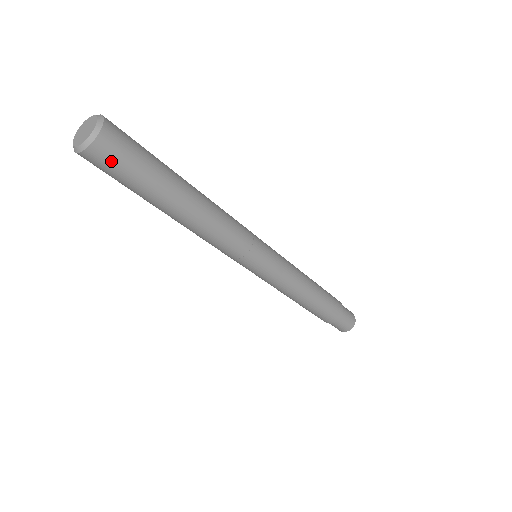
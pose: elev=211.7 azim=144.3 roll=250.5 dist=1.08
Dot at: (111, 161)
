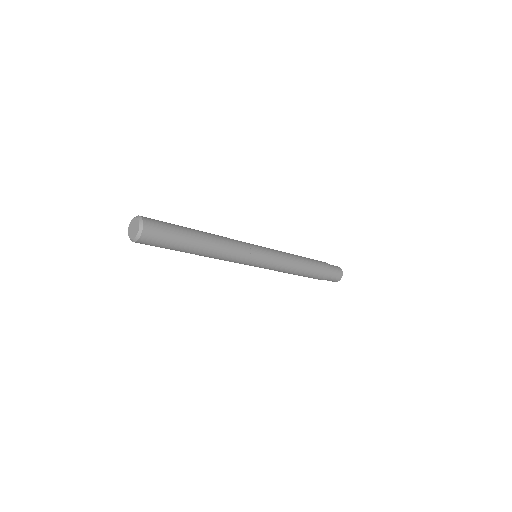
Dot at: (149, 244)
